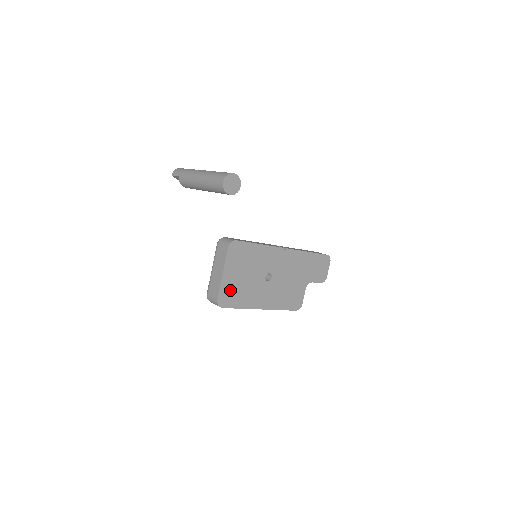
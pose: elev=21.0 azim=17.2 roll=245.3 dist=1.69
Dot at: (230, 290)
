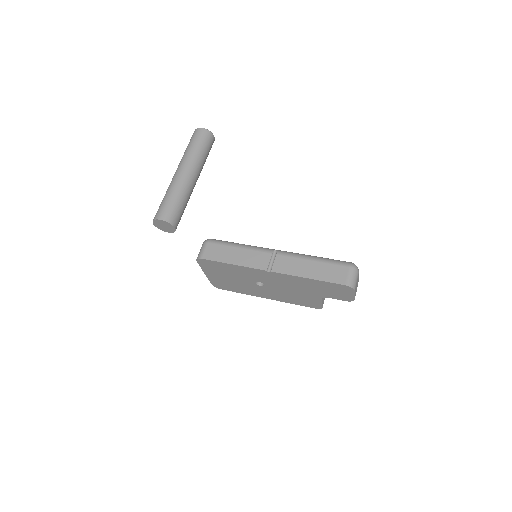
Dot at: (221, 282)
